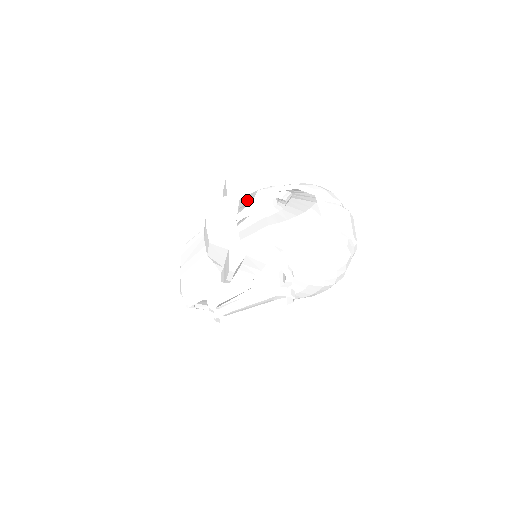
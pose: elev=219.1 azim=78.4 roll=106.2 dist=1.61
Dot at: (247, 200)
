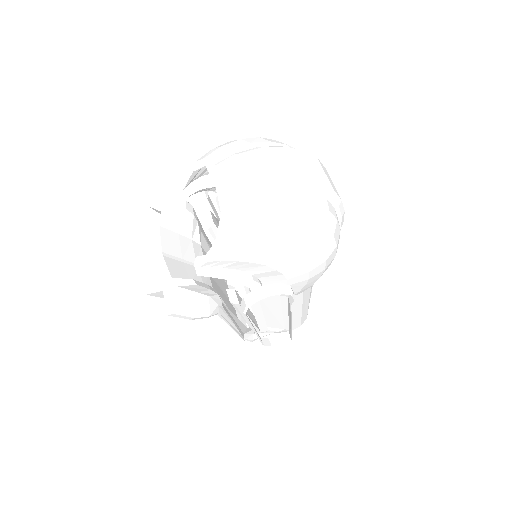
Dot at: (177, 216)
